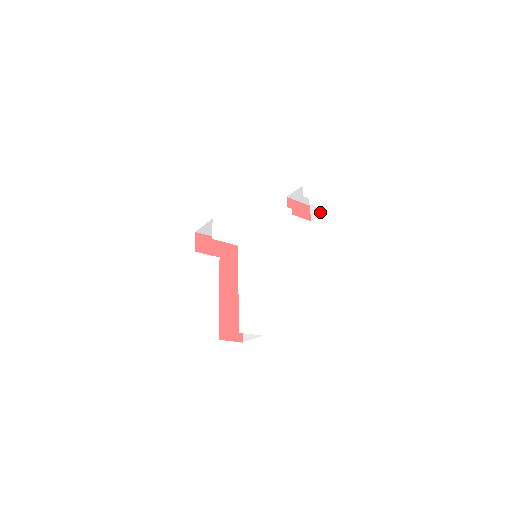
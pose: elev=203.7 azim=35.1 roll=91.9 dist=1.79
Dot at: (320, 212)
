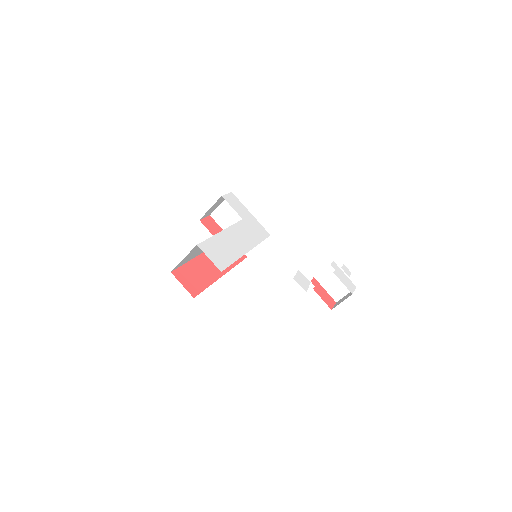
Dot at: (344, 299)
